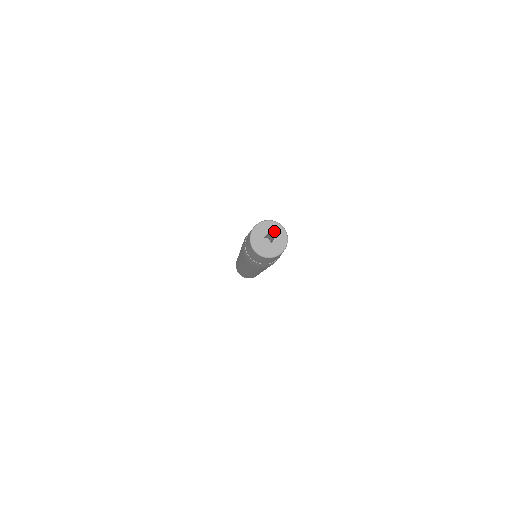
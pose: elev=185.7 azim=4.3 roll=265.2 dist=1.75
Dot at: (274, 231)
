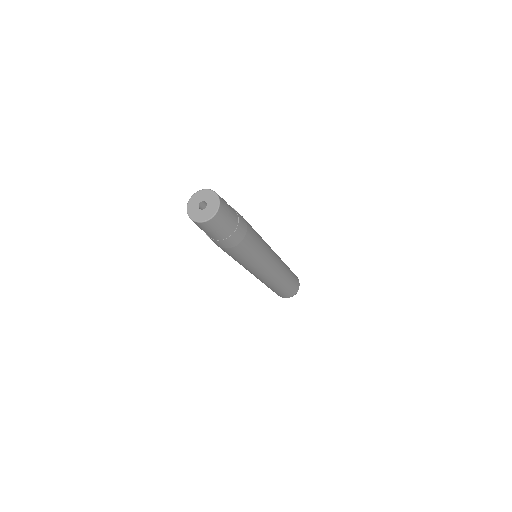
Dot at: (210, 201)
